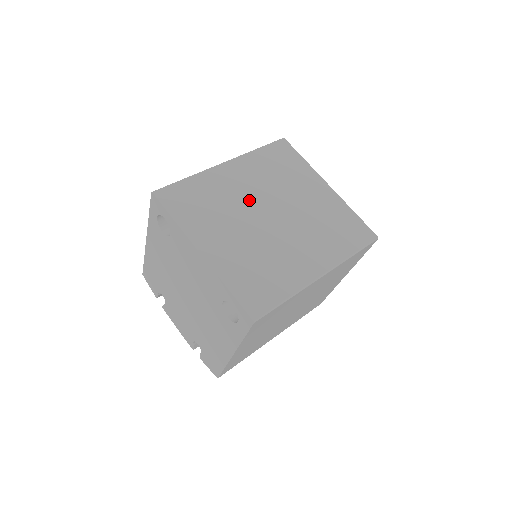
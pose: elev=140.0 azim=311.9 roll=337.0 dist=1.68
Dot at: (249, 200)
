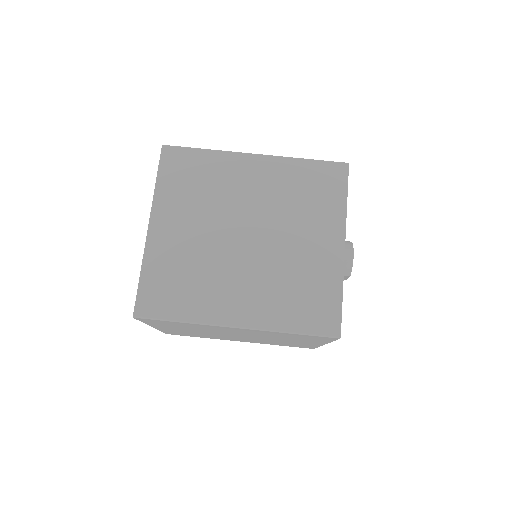
Dot at: occluded
